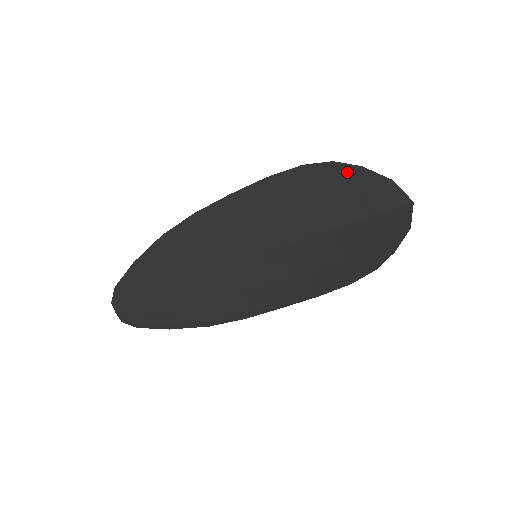
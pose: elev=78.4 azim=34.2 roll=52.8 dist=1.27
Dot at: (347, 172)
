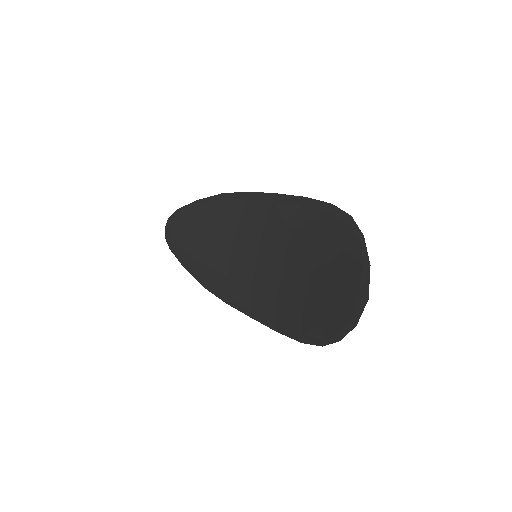
Dot at: (351, 232)
